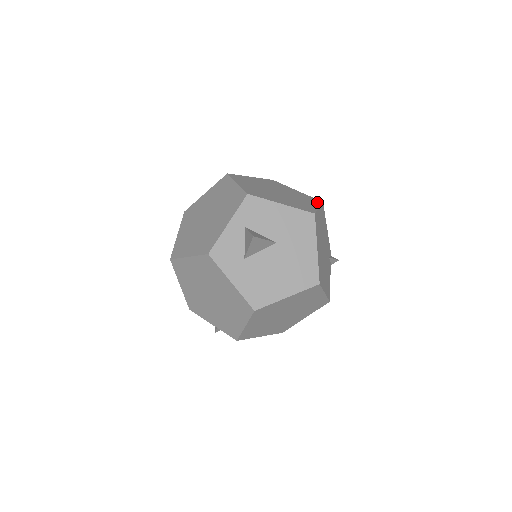
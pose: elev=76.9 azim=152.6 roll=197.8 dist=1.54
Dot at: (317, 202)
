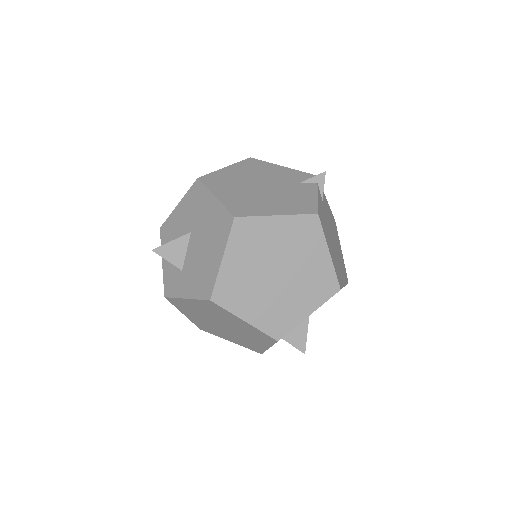
Dot at: occluded
